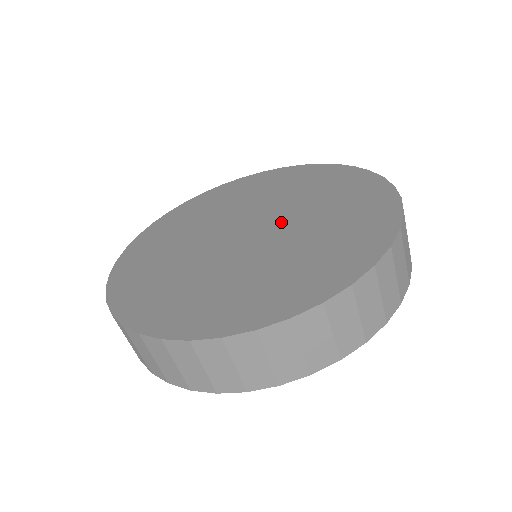
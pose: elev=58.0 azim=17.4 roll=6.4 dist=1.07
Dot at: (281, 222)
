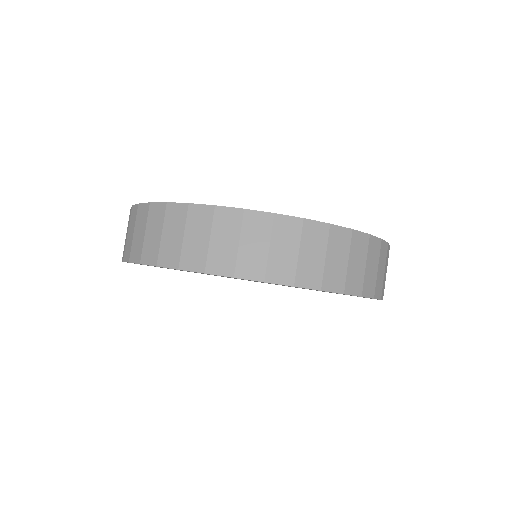
Dot at: occluded
